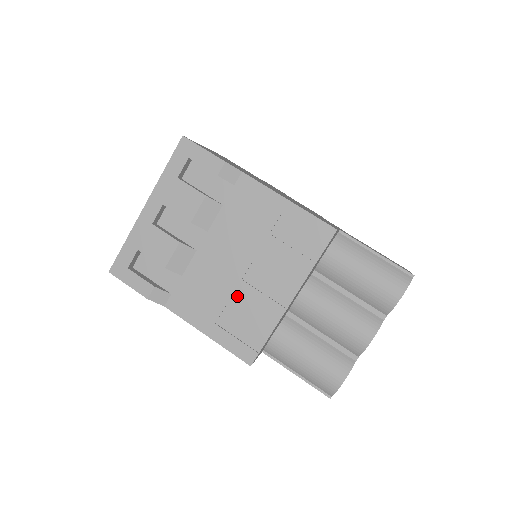
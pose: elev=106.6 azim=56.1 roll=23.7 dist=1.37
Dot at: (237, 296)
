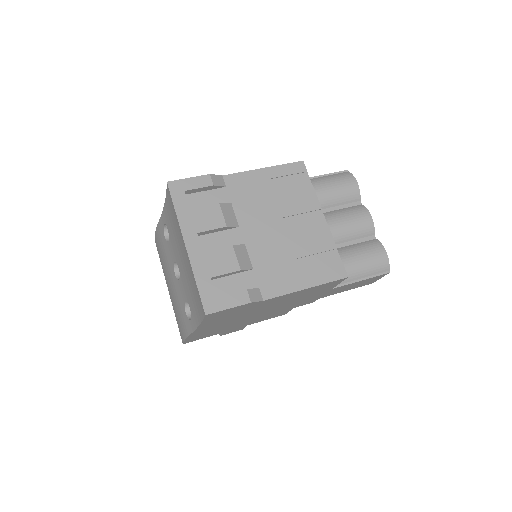
Dot at: (296, 246)
